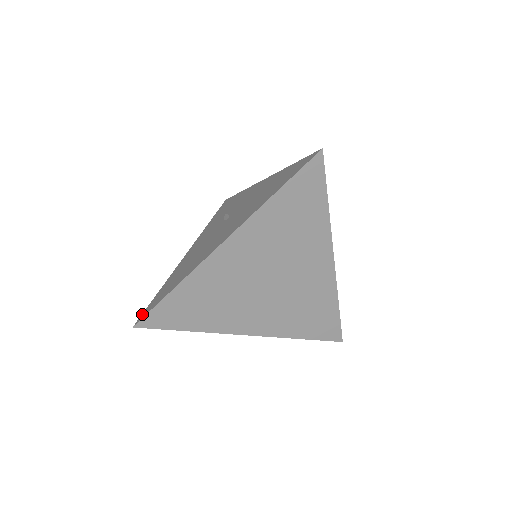
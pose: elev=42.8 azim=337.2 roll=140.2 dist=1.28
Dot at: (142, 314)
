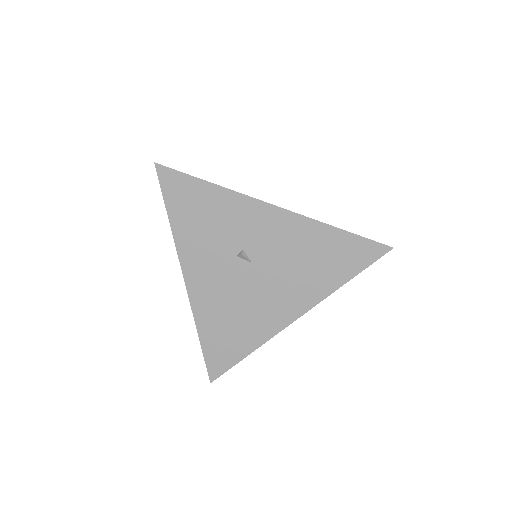
Dot at: (209, 370)
